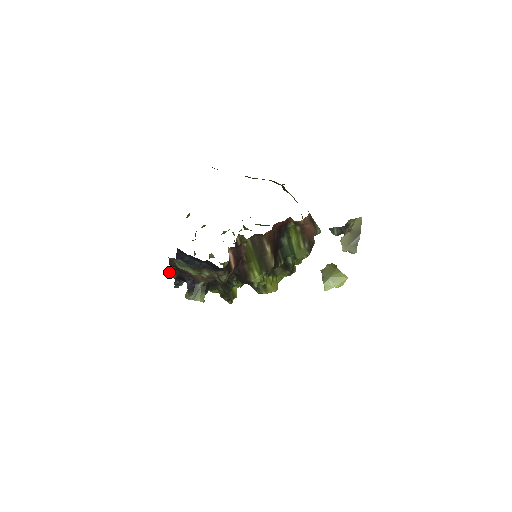
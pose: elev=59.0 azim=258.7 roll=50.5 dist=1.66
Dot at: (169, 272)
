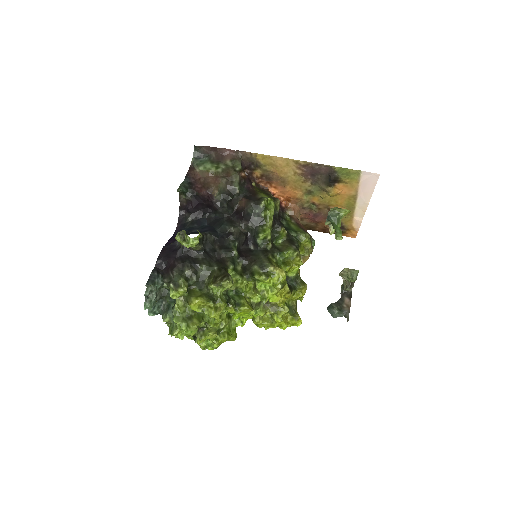
Dot at: (181, 184)
